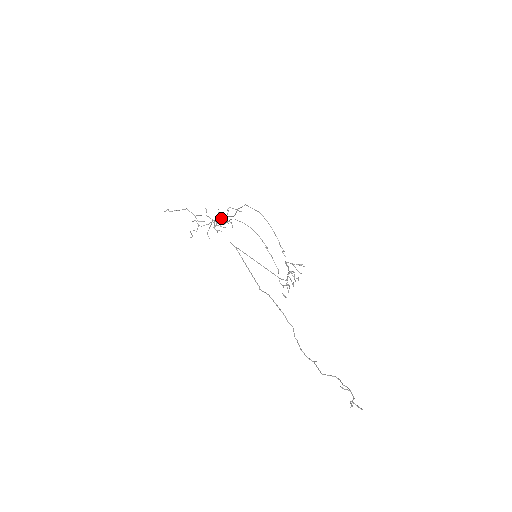
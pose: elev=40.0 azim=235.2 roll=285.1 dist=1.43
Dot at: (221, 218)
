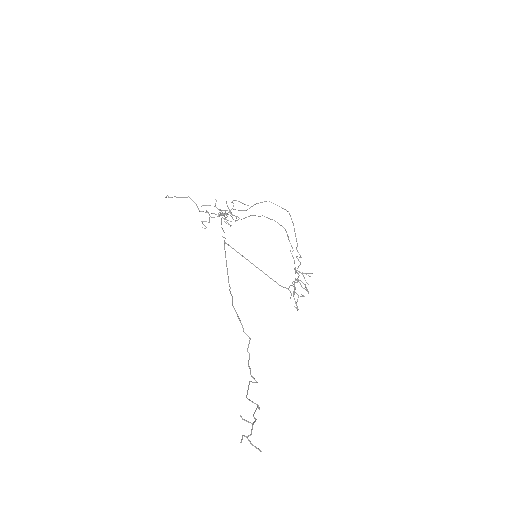
Dot at: (220, 210)
